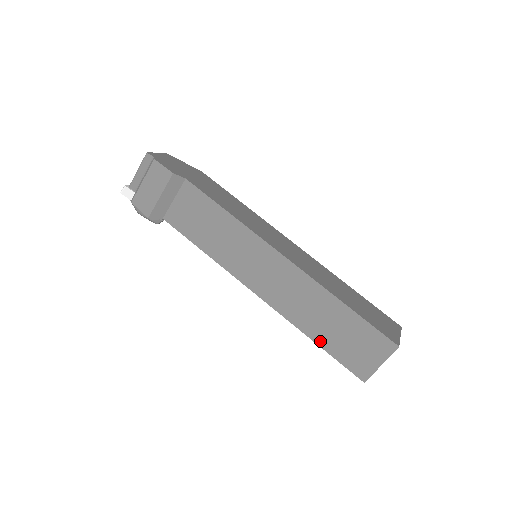
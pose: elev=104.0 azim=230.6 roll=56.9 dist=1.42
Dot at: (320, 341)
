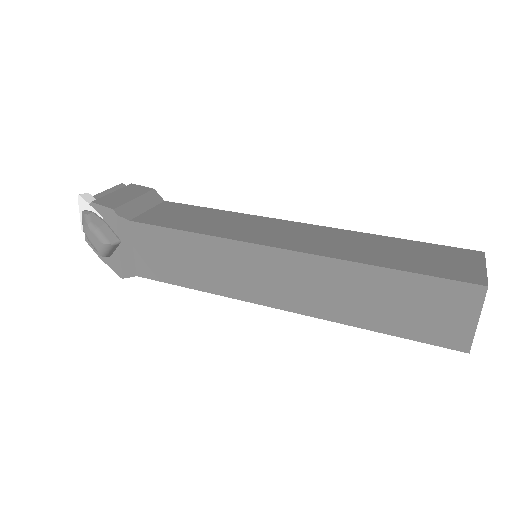
Dot at: (392, 265)
